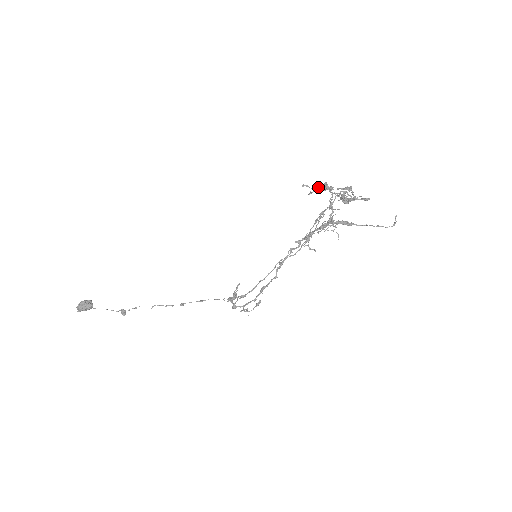
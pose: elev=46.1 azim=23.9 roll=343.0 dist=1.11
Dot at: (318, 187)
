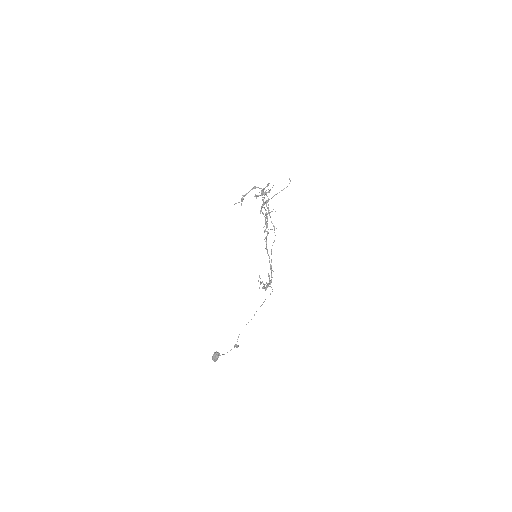
Dot at: (241, 199)
